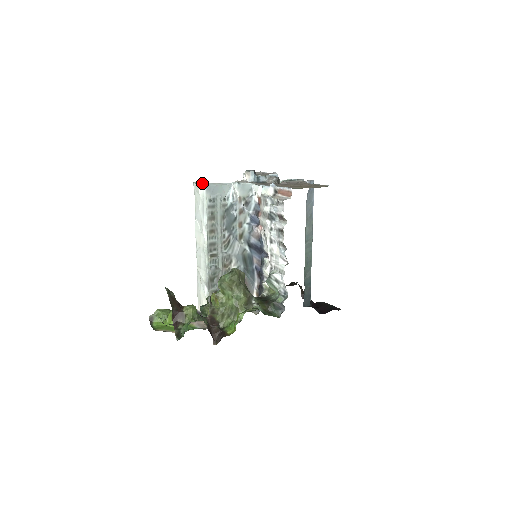
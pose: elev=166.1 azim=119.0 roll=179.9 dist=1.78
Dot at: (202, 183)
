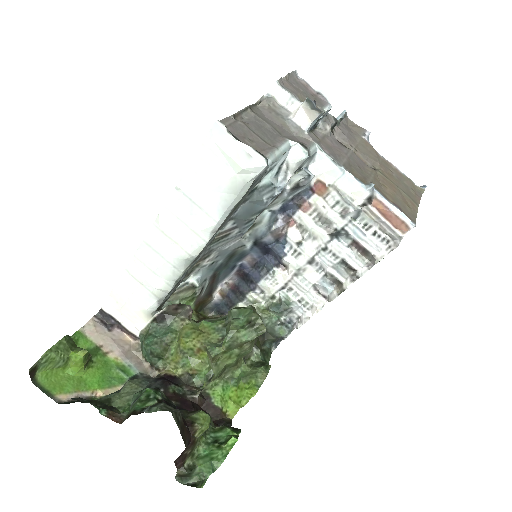
Dot at: (263, 159)
